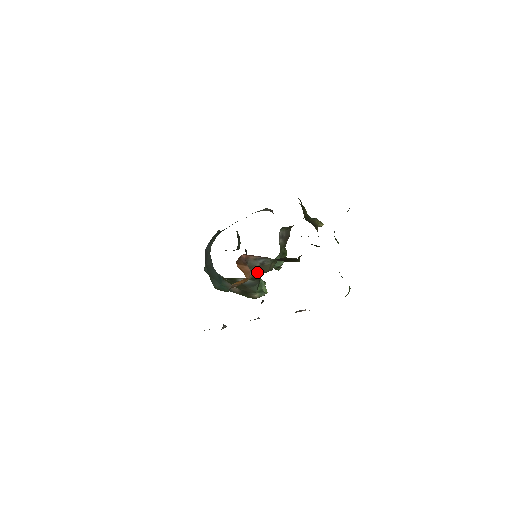
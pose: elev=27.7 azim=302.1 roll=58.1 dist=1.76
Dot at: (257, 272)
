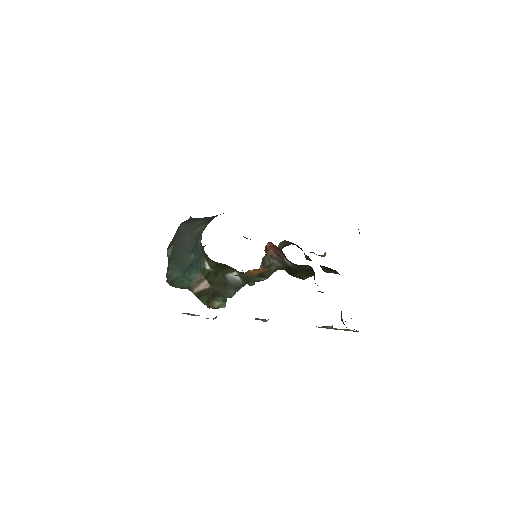
Dot at: occluded
